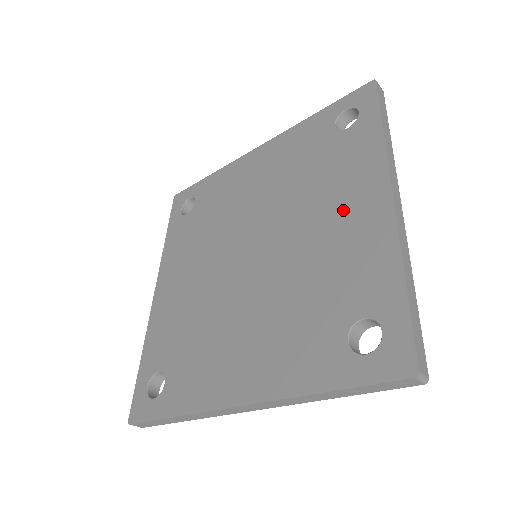
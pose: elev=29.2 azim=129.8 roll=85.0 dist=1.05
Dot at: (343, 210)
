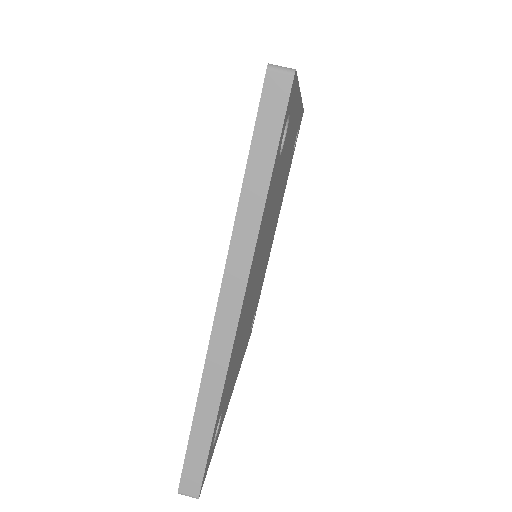
Dot at: occluded
